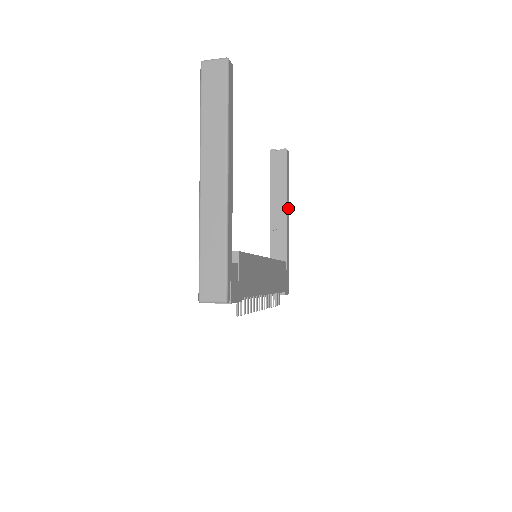
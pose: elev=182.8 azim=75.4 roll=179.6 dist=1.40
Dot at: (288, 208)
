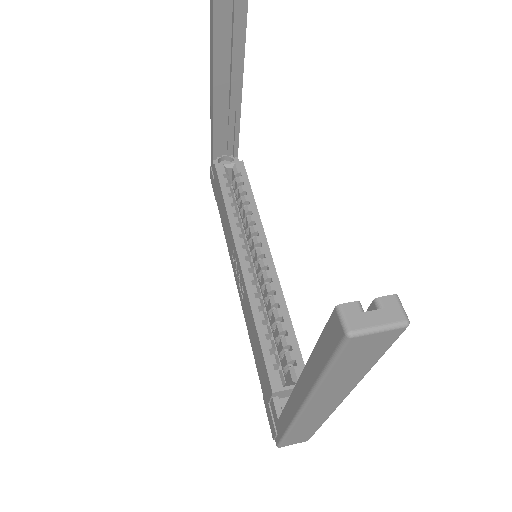
Dot at: occluded
